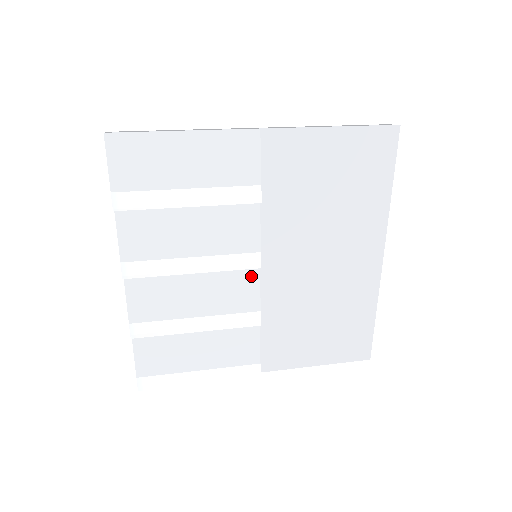
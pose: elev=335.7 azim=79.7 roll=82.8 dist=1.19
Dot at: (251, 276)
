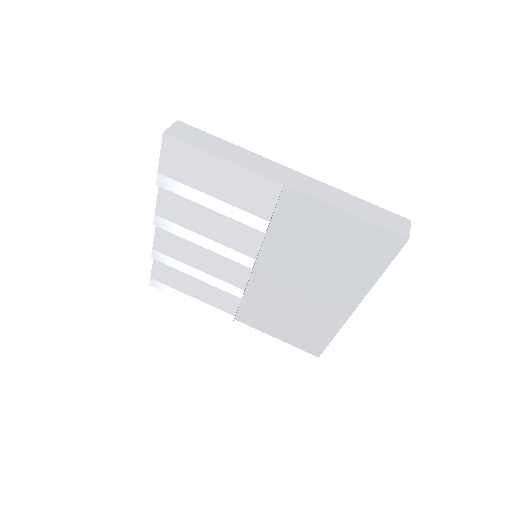
Dot at: (246, 267)
